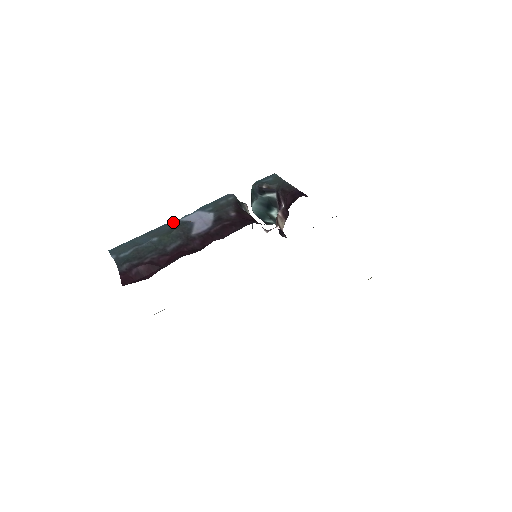
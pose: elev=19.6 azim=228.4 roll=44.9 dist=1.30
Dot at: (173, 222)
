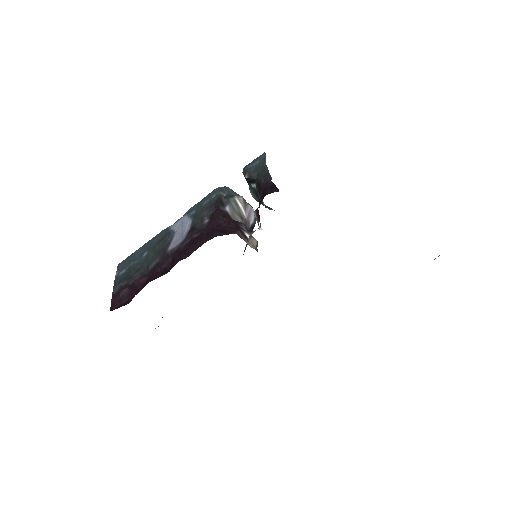
Dot at: (164, 231)
